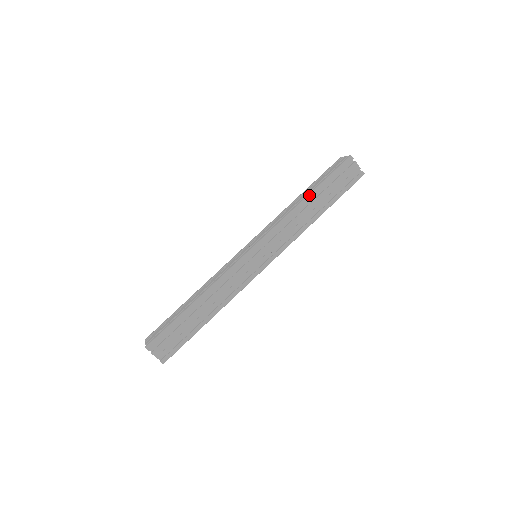
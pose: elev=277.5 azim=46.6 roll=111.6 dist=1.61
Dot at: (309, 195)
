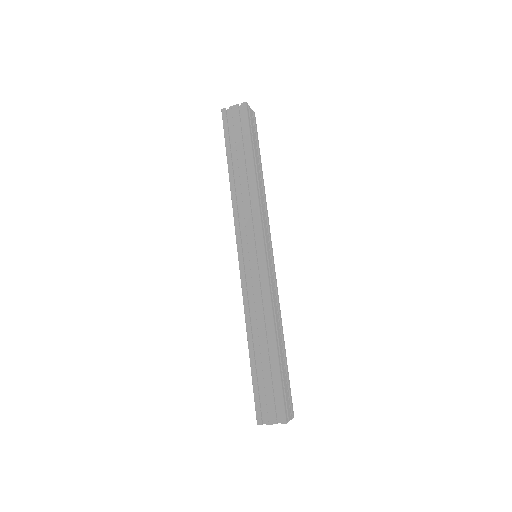
Dot at: (254, 164)
